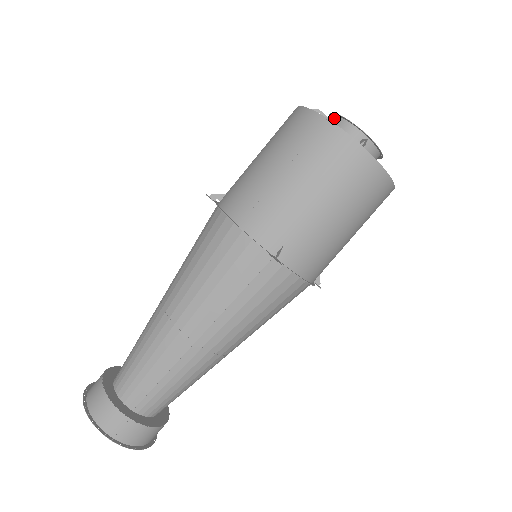
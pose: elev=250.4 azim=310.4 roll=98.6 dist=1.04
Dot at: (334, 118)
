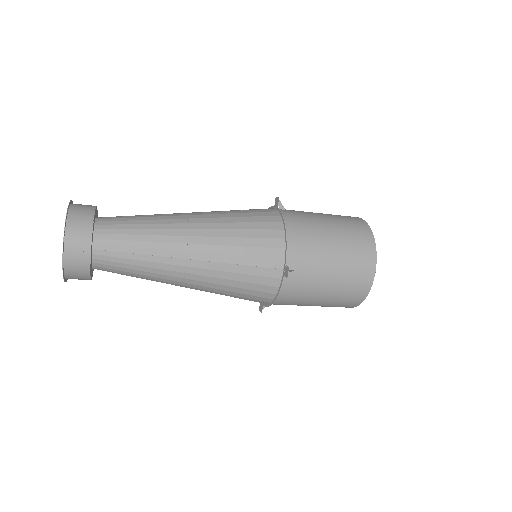
Dot at: occluded
